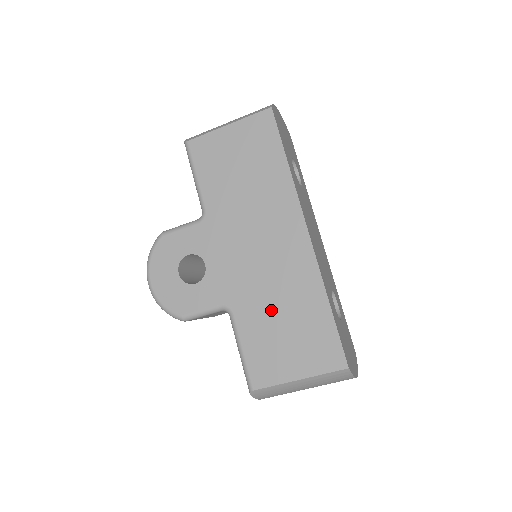
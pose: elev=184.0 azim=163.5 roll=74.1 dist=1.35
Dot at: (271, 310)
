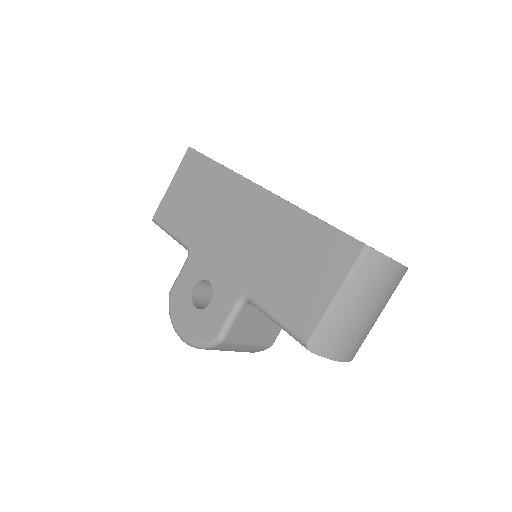
Dot at: (274, 264)
